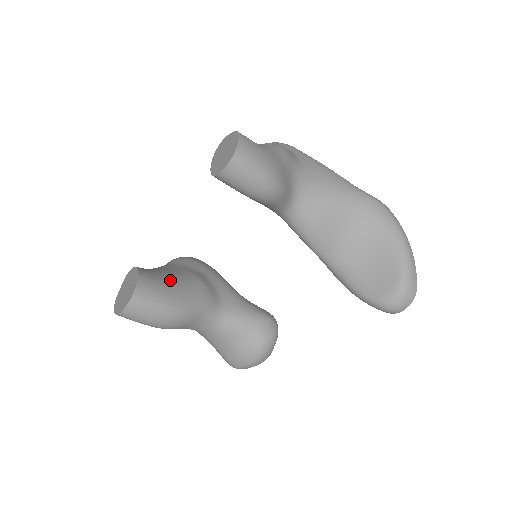
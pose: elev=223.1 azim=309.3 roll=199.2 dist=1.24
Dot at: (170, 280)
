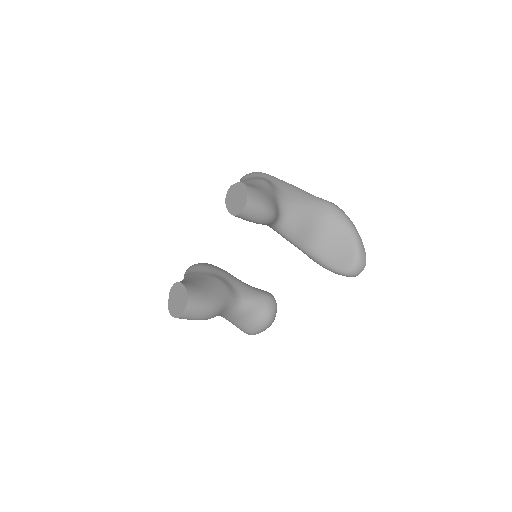
Dot at: (203, 286)
